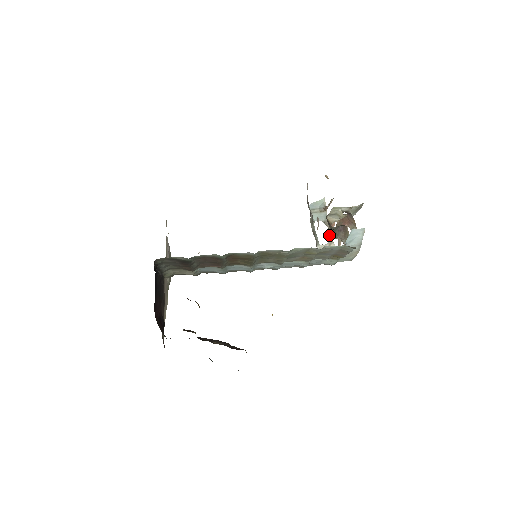
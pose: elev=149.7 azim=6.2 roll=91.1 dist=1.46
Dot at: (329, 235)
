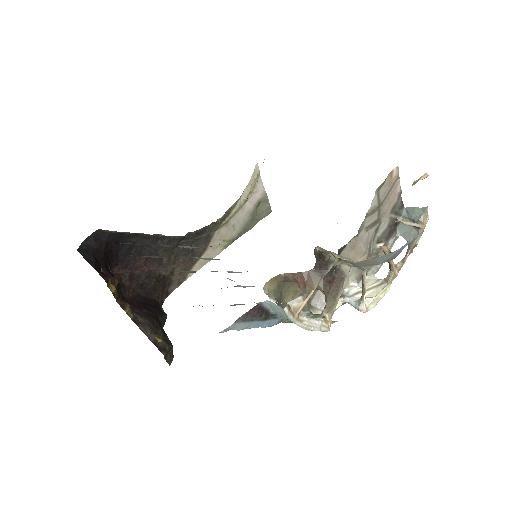
Dot at: occluded
